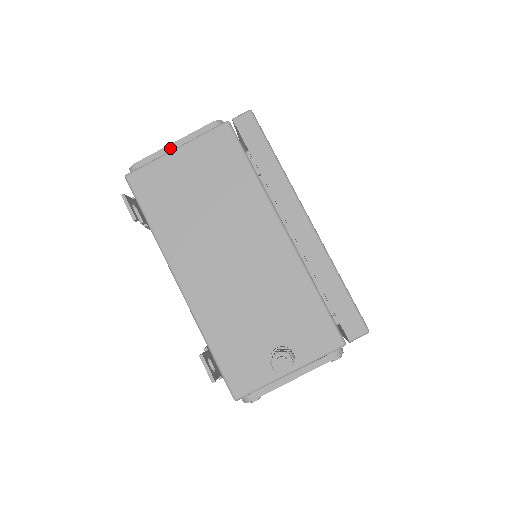
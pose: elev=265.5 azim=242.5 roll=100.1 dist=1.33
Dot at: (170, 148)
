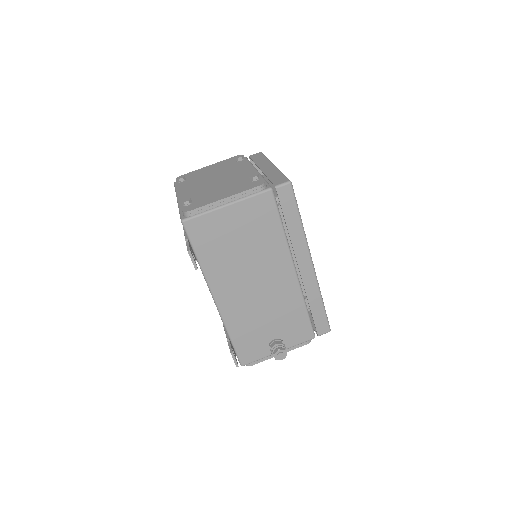
Dot at: (222, 203)
